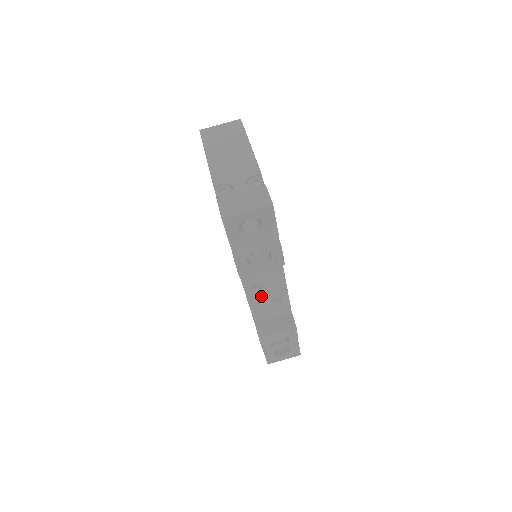
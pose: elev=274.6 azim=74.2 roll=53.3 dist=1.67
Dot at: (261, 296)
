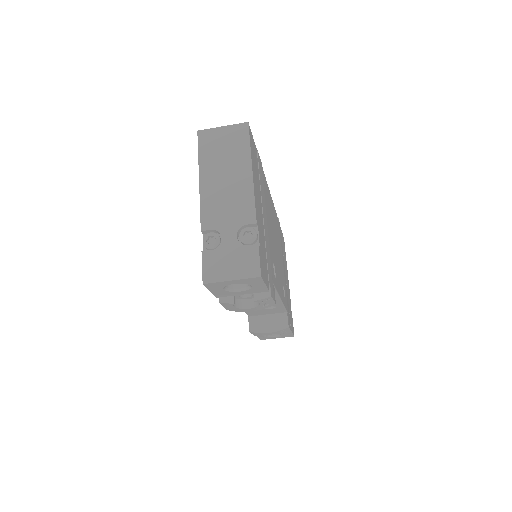
Dot at: occluded
